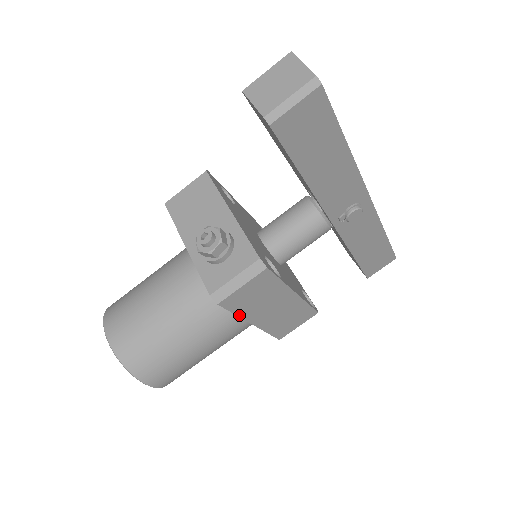
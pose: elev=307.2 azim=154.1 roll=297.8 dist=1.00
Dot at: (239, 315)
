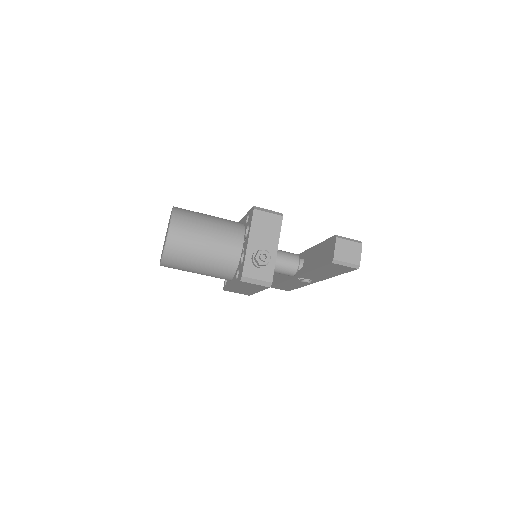
Dot at: (236, 284)
